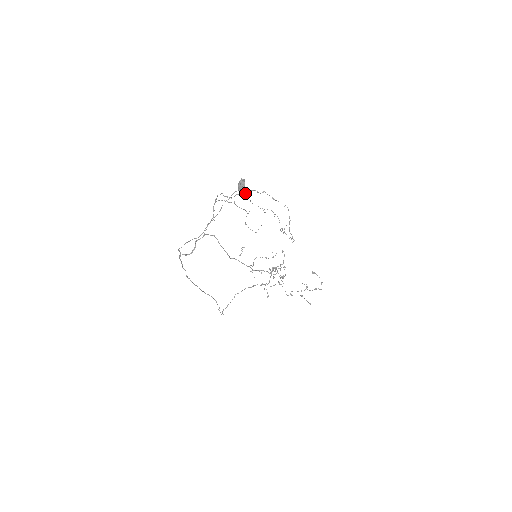
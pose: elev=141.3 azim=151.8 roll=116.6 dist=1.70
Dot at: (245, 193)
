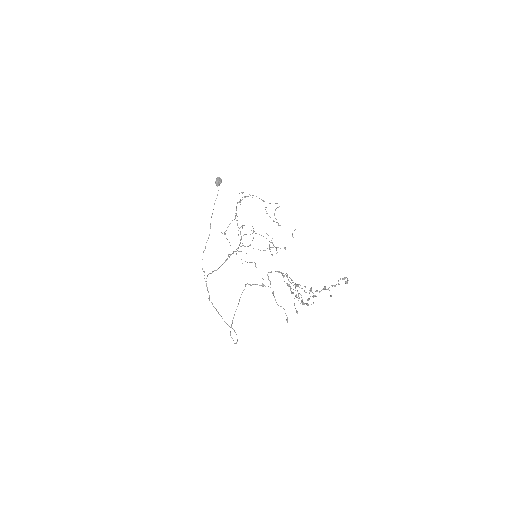
Dot at: occluded
